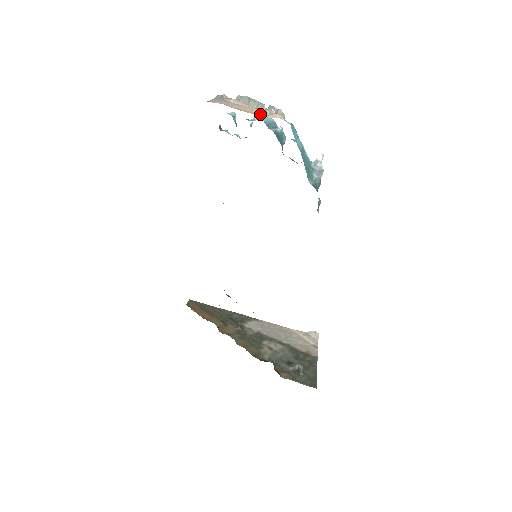
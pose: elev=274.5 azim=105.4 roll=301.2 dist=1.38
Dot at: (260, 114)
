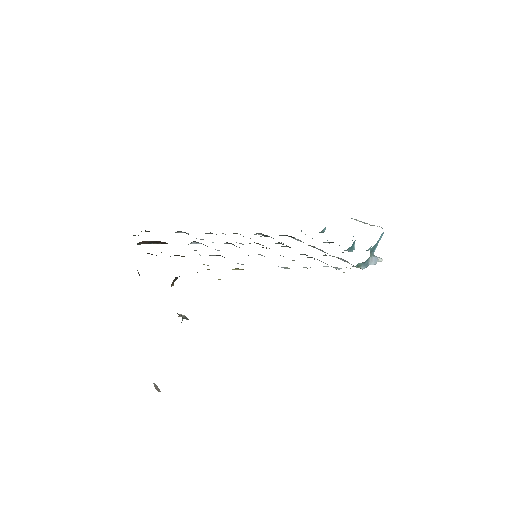
Dot at: occluded
